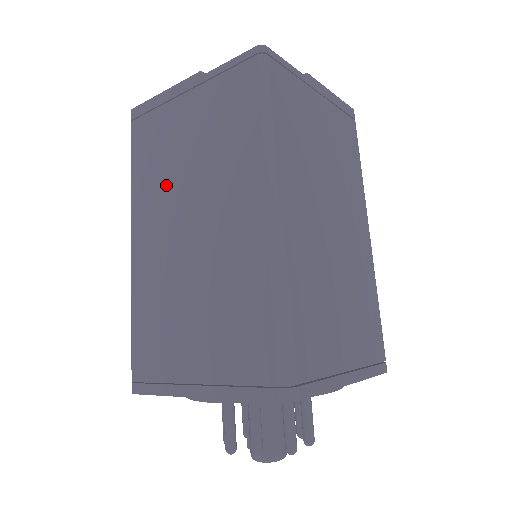
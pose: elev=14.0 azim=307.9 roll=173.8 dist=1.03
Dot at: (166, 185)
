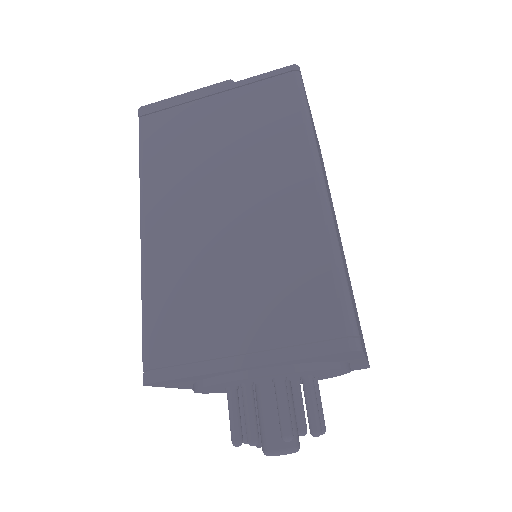
Dot at: (191, 172)
